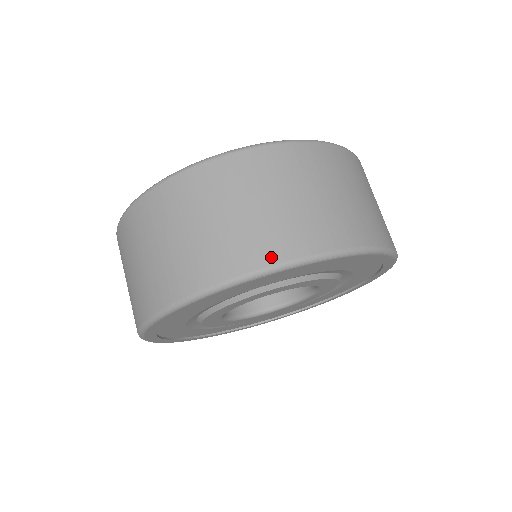
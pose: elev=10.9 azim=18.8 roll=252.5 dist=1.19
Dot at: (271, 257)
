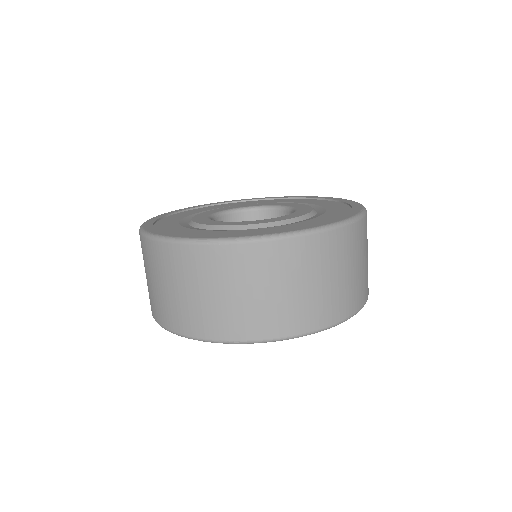
Dot at: (171, 326)
